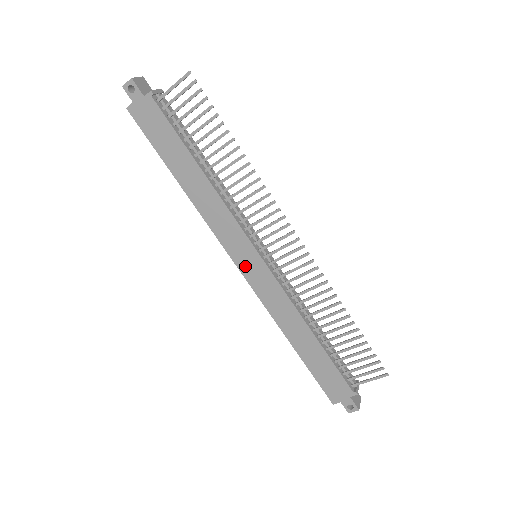
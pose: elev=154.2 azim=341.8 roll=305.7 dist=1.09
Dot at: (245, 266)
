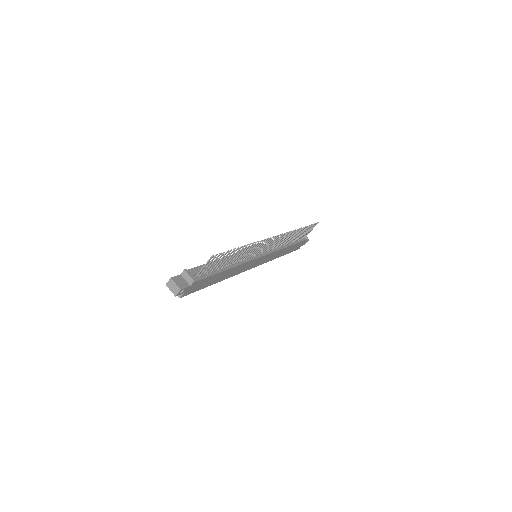
Dot at: (256, 265)
